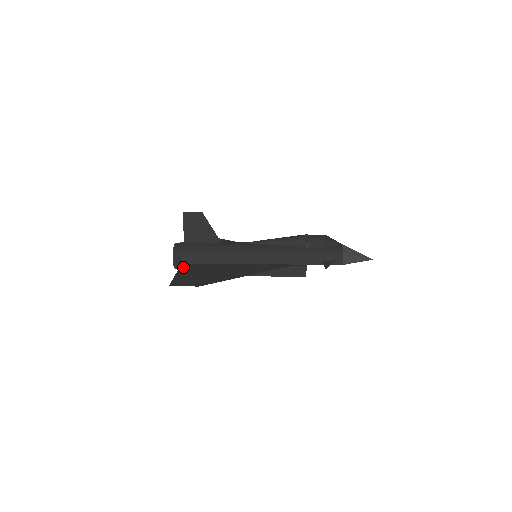
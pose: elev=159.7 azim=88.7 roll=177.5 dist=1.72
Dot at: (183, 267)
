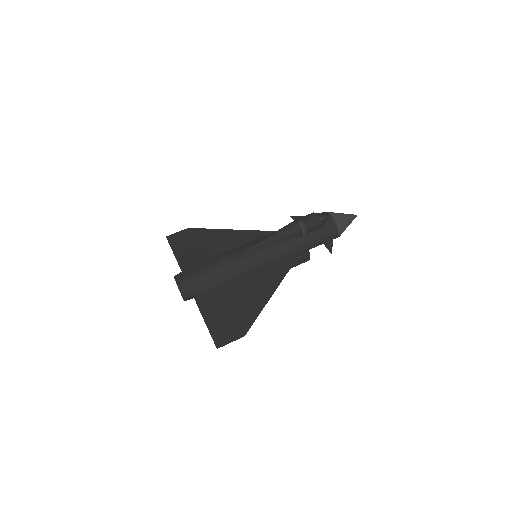
Dot at: (202, 306)
